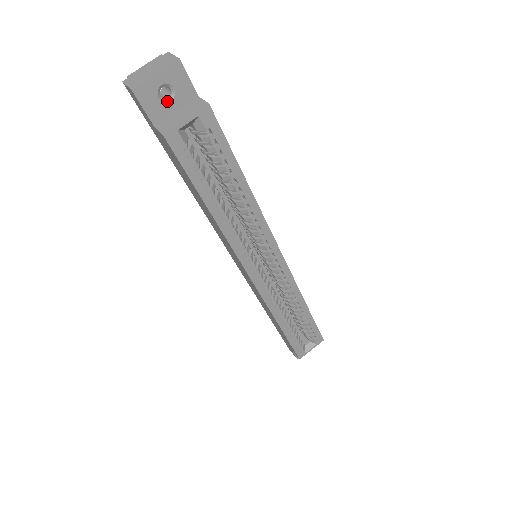
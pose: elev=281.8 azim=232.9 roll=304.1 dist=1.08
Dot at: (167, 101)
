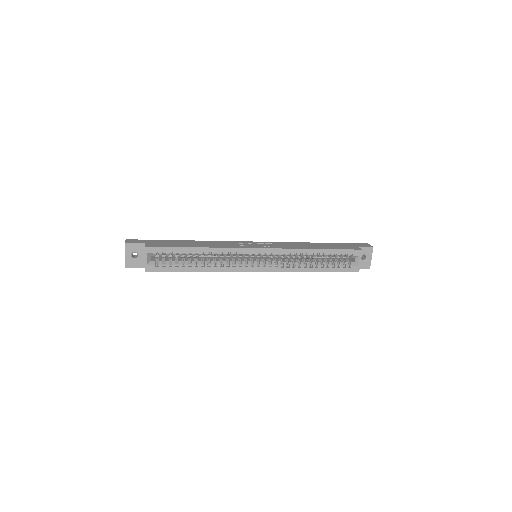
Dot at: (138, 257)
